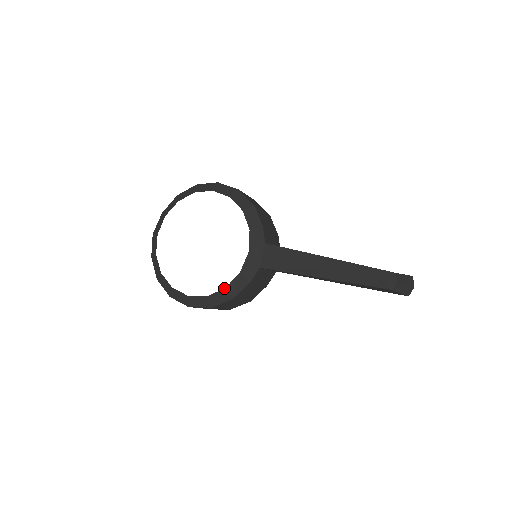
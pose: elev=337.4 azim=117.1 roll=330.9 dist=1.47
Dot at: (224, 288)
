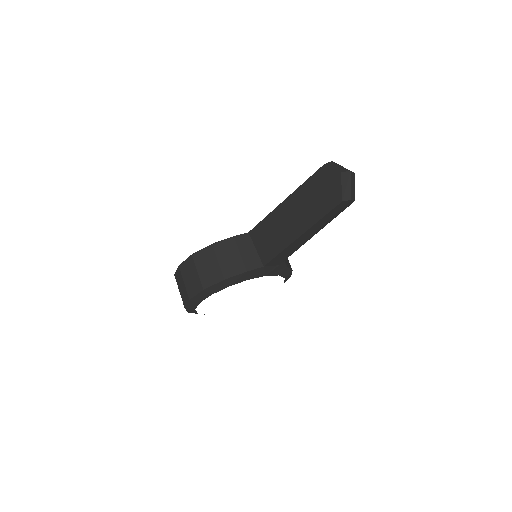
Dot at: occluded
